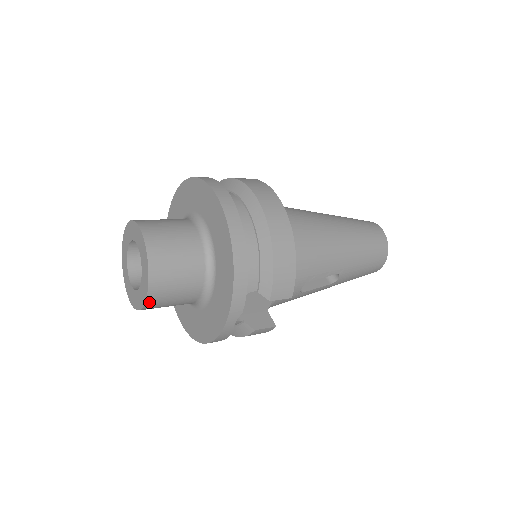
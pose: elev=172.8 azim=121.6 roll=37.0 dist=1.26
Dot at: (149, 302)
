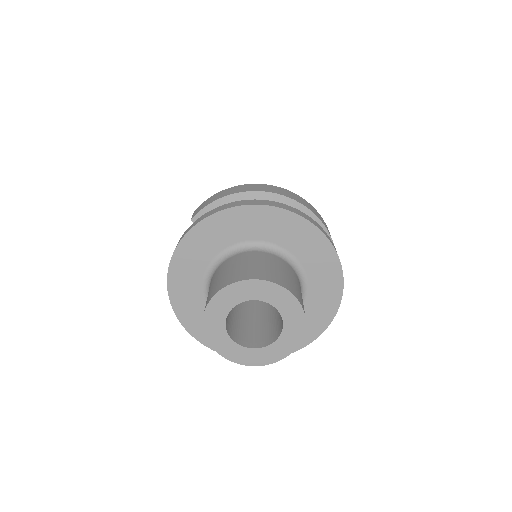
Dot at: (295, 345)
